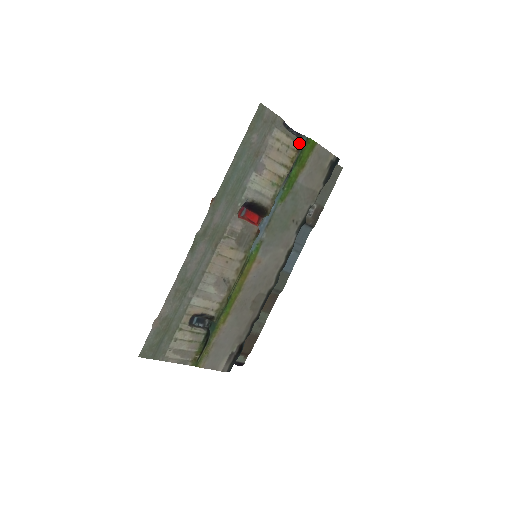
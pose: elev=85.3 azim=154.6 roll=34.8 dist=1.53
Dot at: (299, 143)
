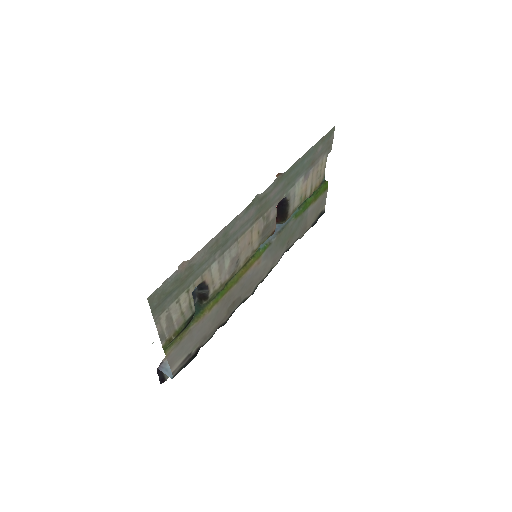
Dot at: occluded
